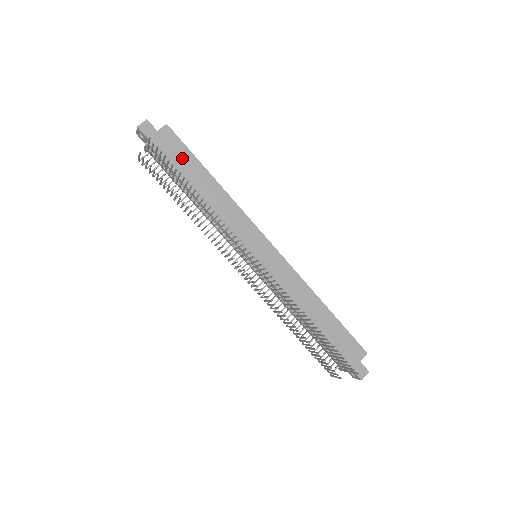
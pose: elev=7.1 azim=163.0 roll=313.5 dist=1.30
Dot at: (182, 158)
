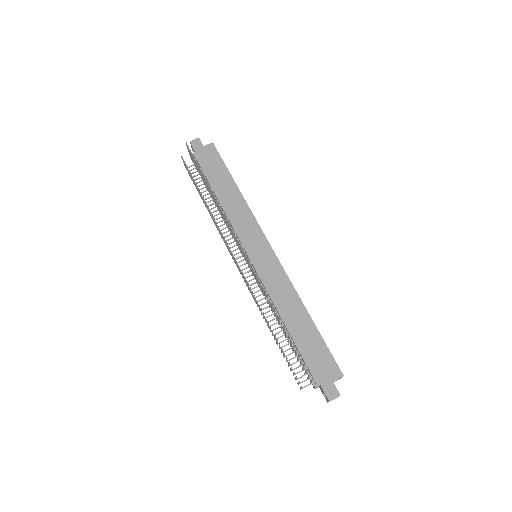
Dot at: (216, 168)
